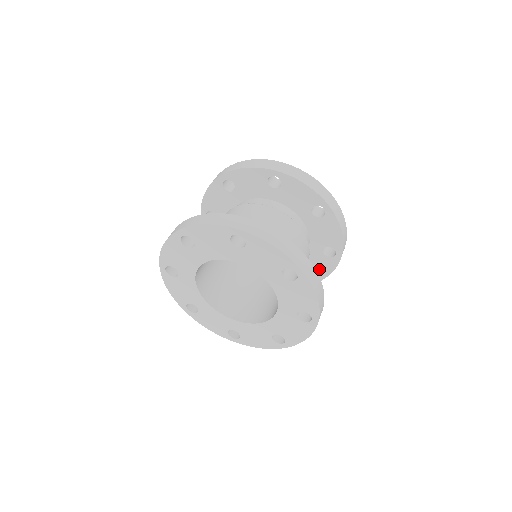
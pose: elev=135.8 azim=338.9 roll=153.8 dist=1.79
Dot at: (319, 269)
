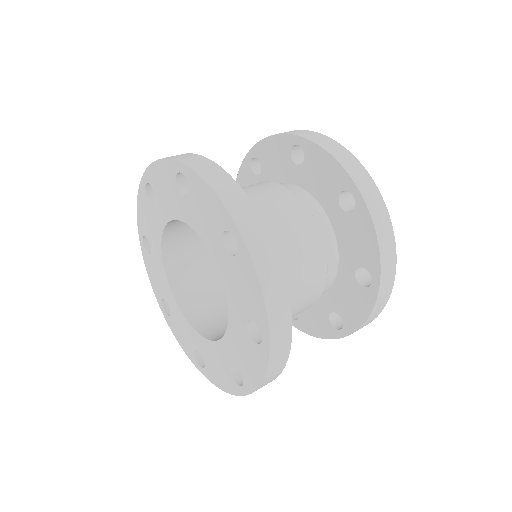
Dot at: (312, 322)
